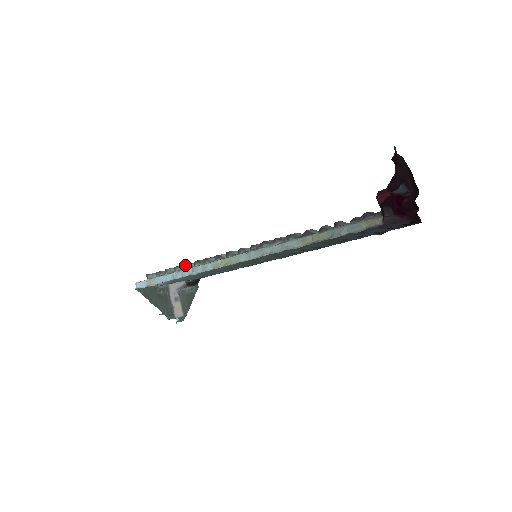
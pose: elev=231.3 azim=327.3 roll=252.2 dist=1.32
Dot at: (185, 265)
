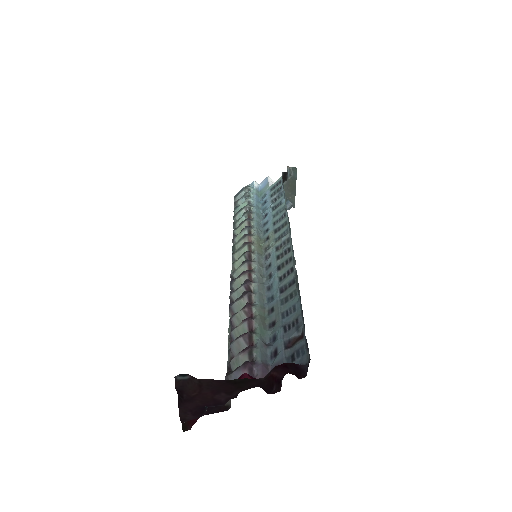
Dot at: (233, 226)
